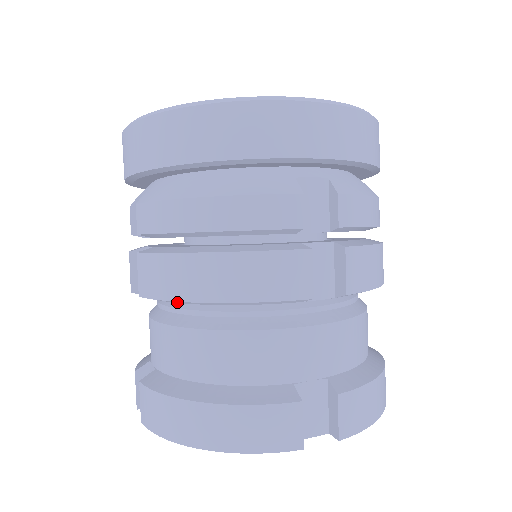
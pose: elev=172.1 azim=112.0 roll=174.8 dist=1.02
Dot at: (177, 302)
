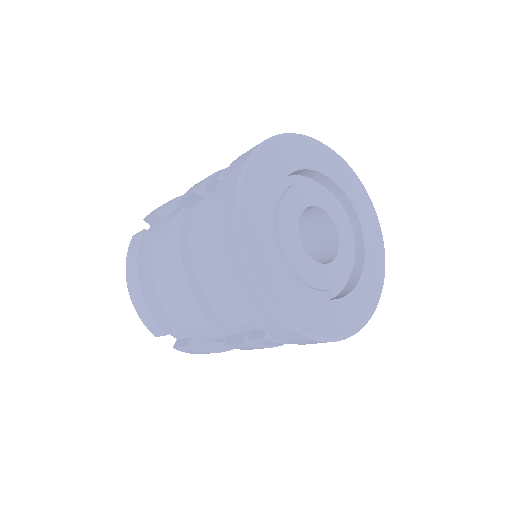
Dot at: occluded
